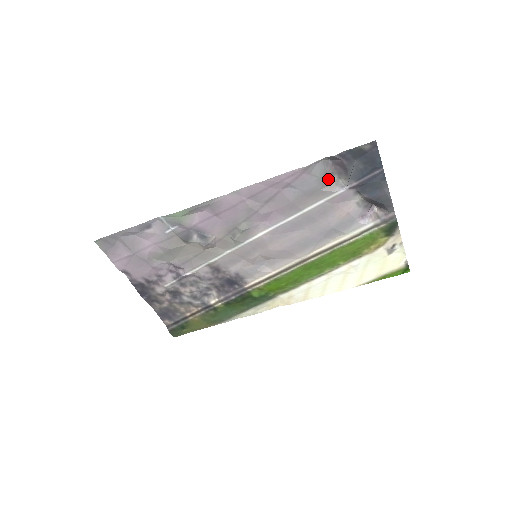
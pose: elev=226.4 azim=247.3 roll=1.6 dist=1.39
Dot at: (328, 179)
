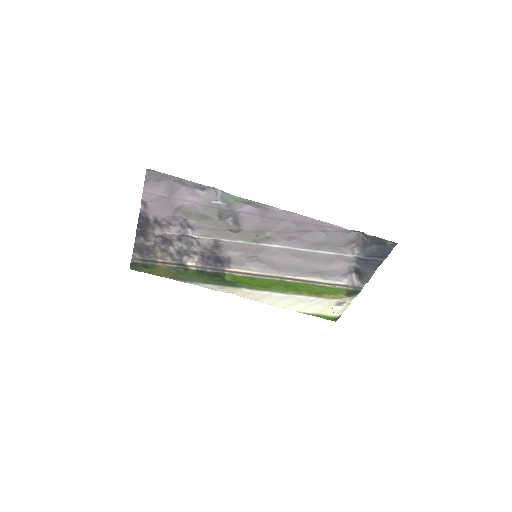
Dot at: (350, 244)
